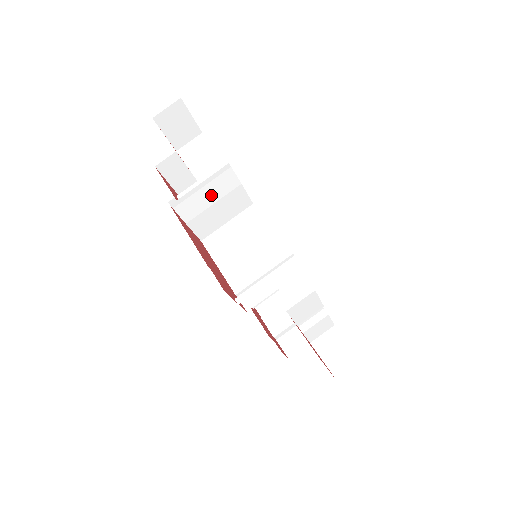
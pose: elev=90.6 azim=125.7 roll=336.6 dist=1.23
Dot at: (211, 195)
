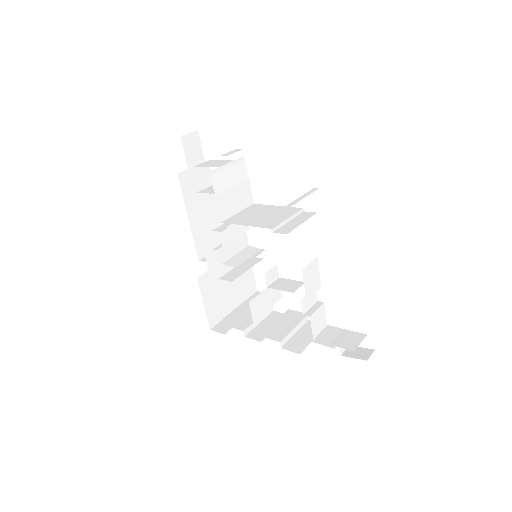
Dot at: (232, 178)
